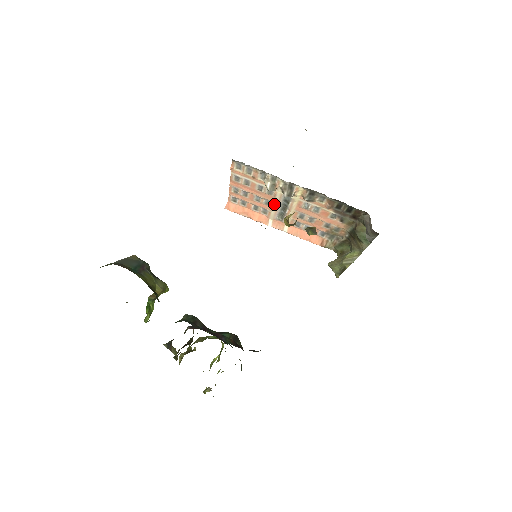
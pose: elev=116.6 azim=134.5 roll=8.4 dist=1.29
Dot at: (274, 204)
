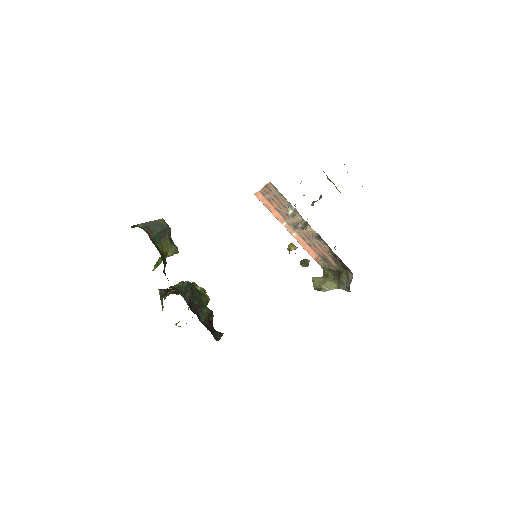
Dot at: (291, 219)
